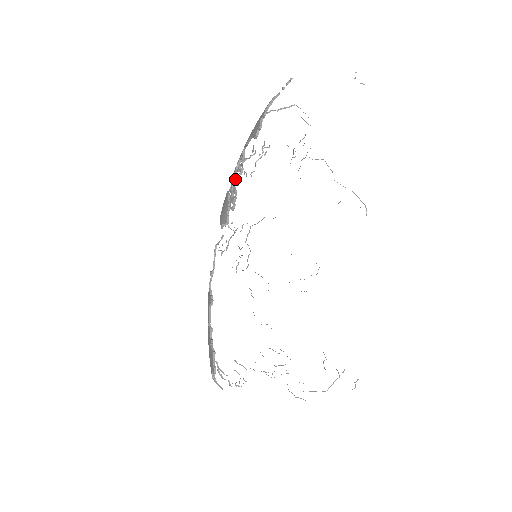
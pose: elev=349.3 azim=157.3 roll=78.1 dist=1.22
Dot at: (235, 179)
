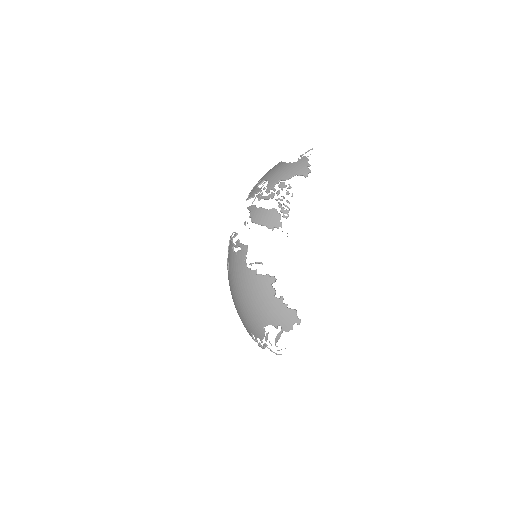
Dot at: (282, 199)
